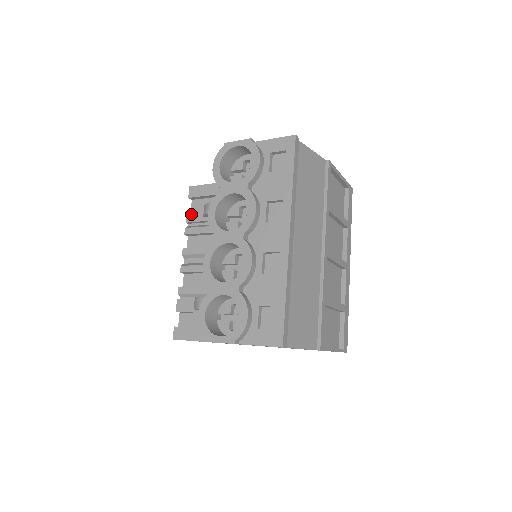
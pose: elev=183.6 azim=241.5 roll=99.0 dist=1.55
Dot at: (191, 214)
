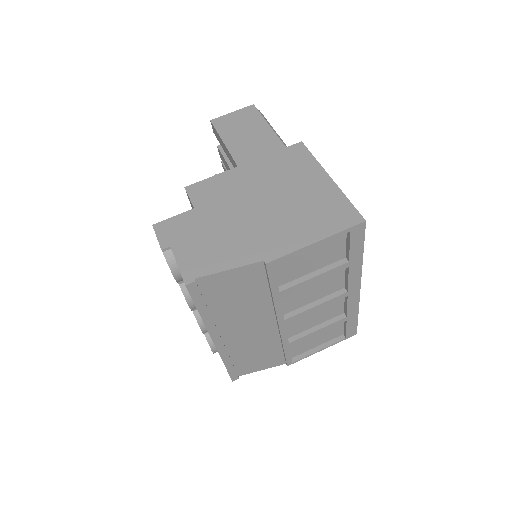
Dot at: (220, 153)
